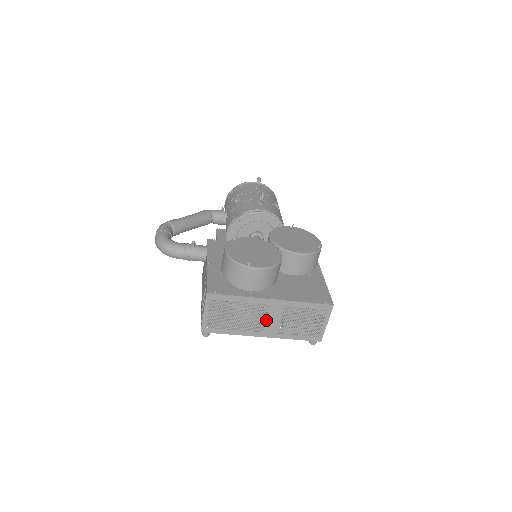
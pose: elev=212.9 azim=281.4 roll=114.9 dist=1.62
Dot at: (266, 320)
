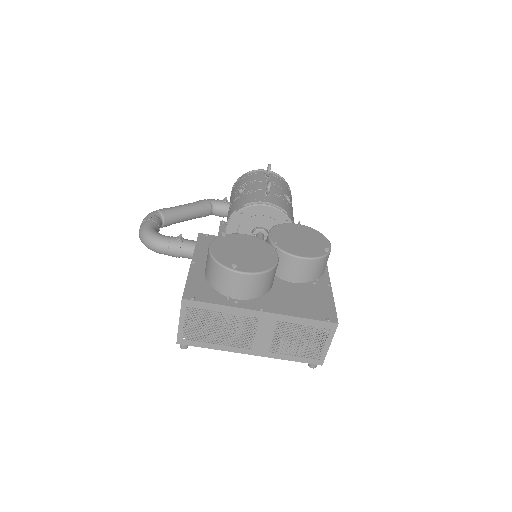
Dot at: (255, 335)
